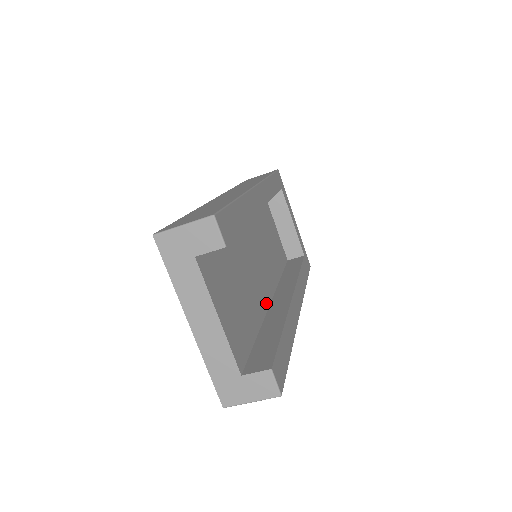
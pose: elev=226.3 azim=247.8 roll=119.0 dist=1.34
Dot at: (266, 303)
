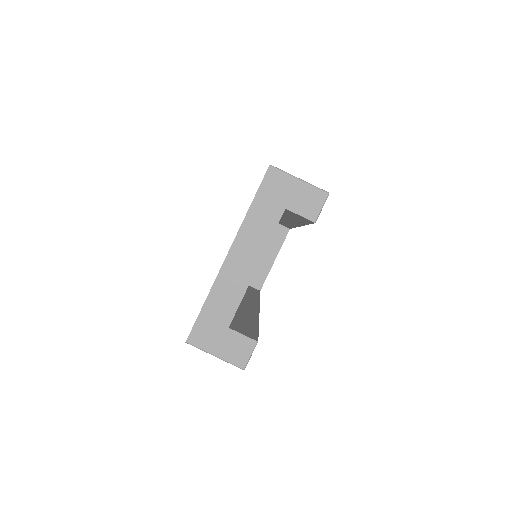
Dot at: occluded
